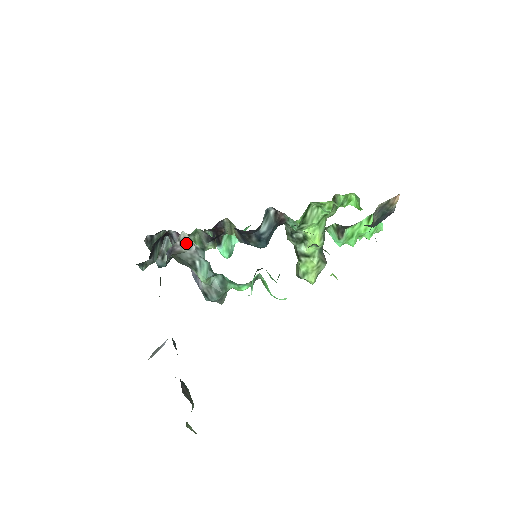
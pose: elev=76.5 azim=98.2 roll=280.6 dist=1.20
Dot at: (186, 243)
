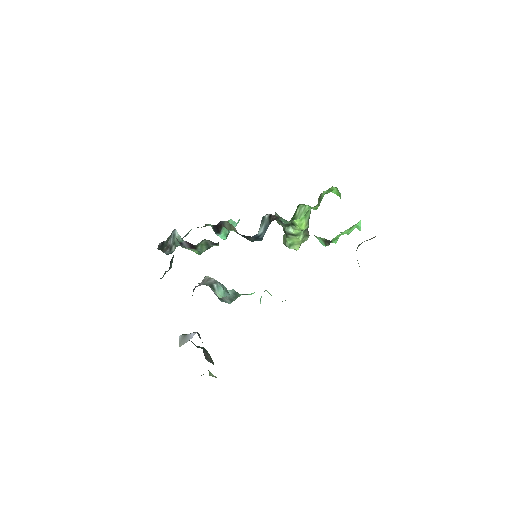
Dot at: (207, 279)
